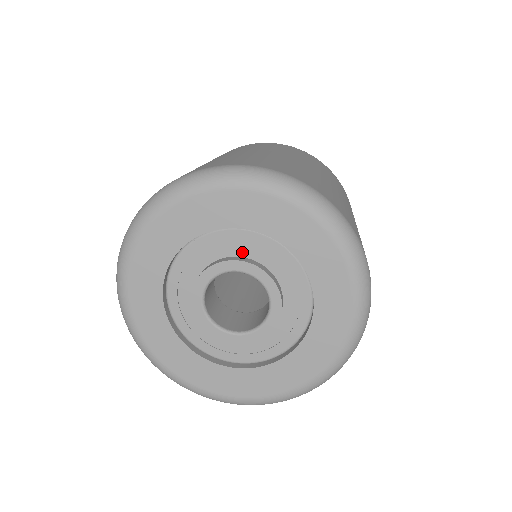
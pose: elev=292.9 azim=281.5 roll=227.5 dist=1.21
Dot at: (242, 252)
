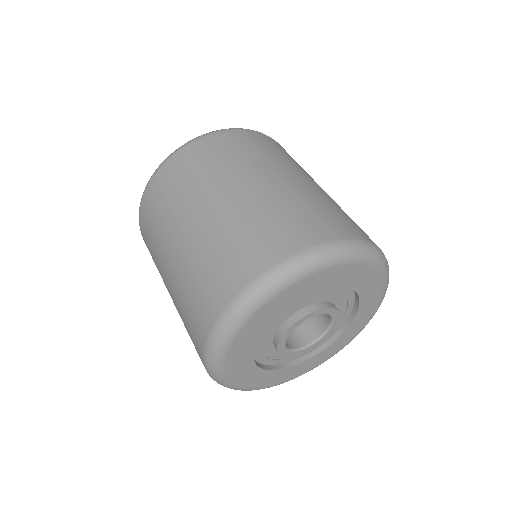
Dot at: (291, 313)
